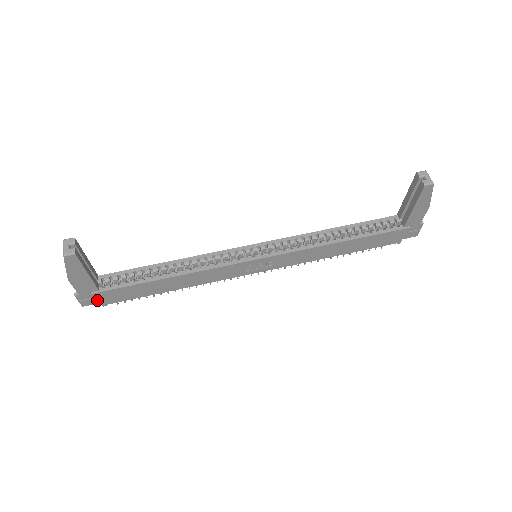
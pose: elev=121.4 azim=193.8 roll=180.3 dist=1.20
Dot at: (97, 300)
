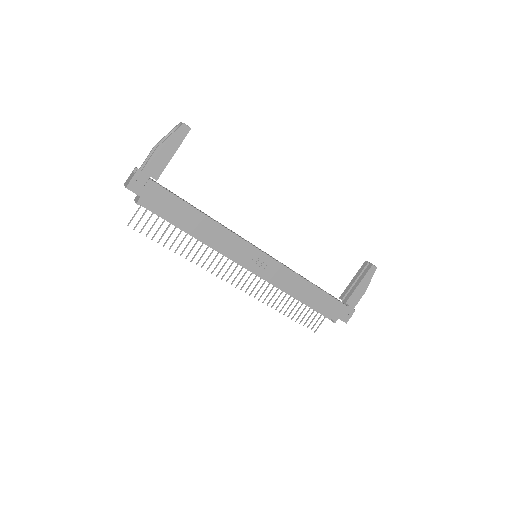
Dot at: (143, 191)
